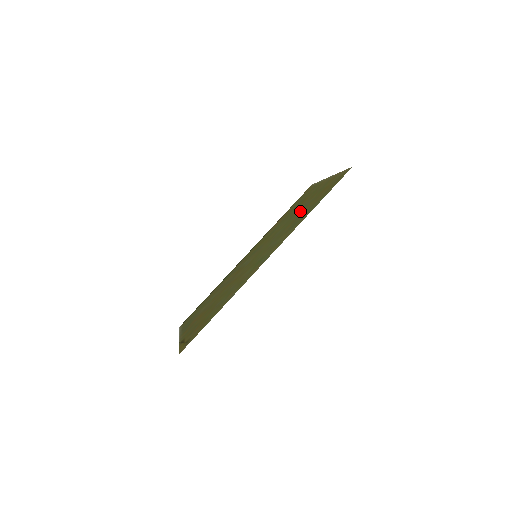
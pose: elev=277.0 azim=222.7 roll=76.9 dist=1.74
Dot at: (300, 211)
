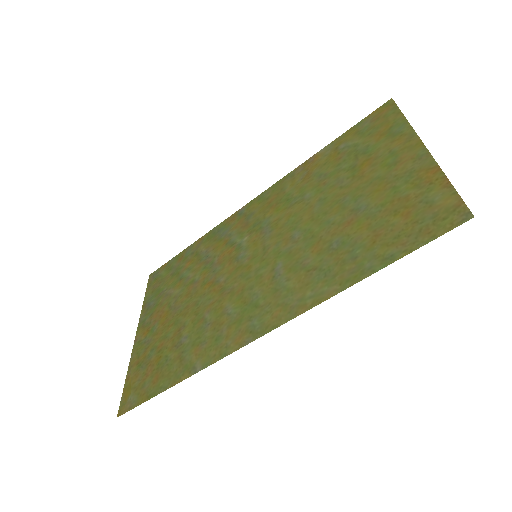
Dot at: (344, 217)
